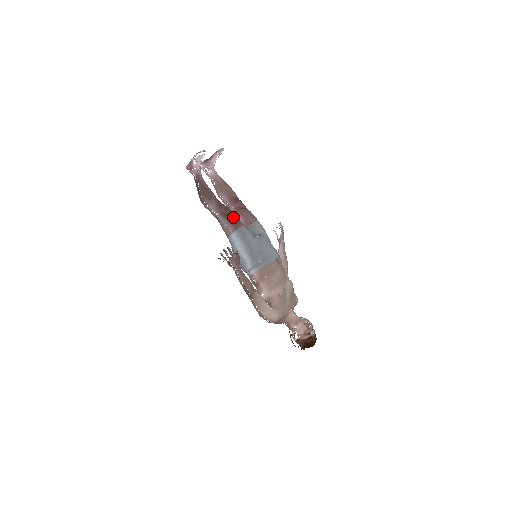
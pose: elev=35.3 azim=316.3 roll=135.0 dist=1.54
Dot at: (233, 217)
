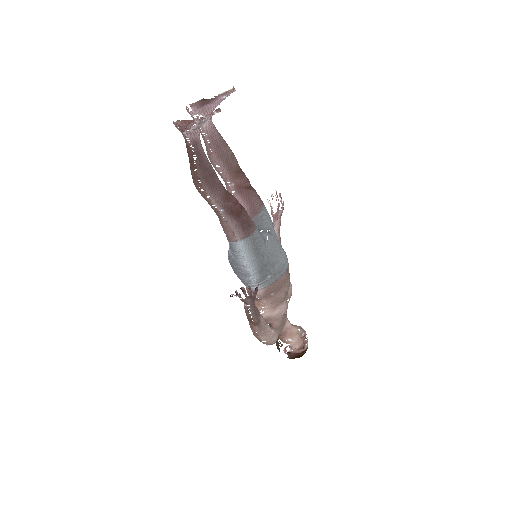
Dot at: (244, 217)
